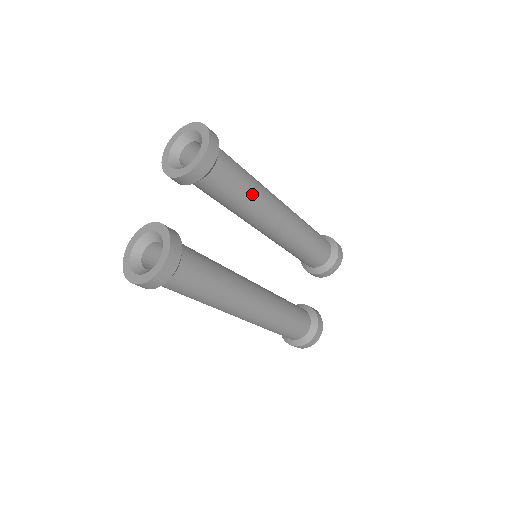
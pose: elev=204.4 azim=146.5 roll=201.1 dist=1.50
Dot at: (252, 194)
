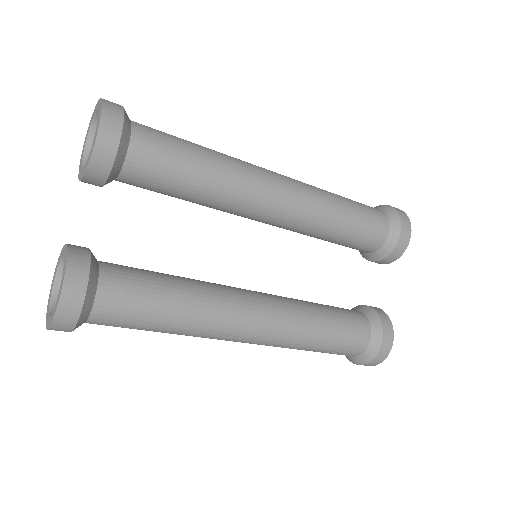
Dot at: (210, 176)
